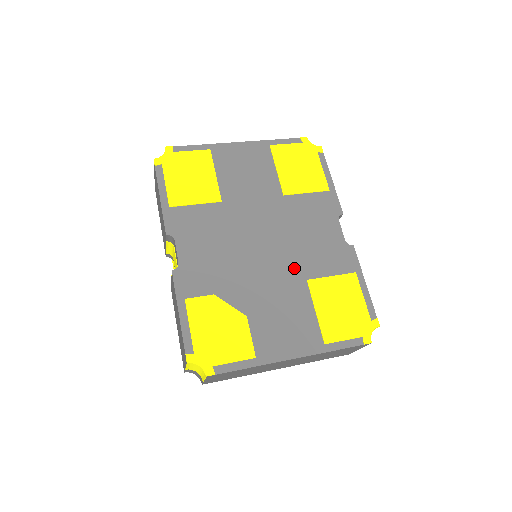
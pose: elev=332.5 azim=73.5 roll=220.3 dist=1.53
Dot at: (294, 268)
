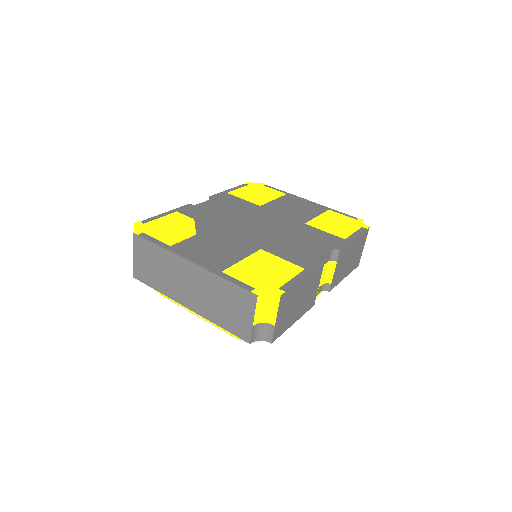
Dot at: (261, 242)
